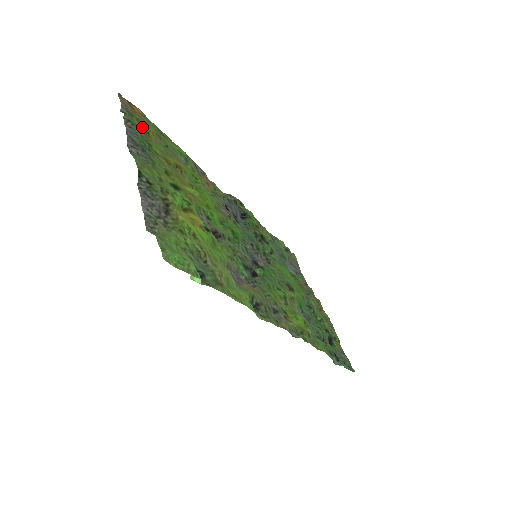
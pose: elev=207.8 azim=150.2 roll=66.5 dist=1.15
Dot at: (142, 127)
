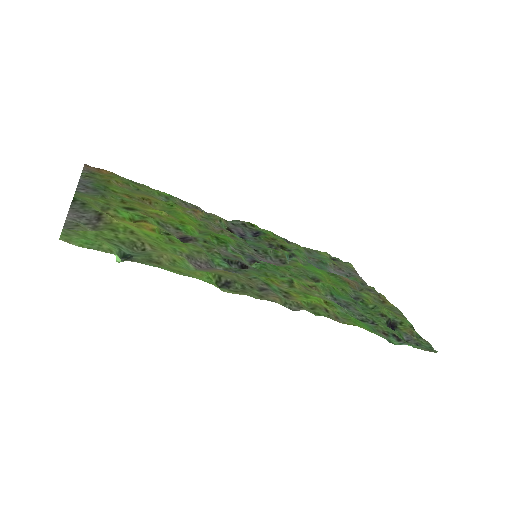
Dot at: (104, 179)
